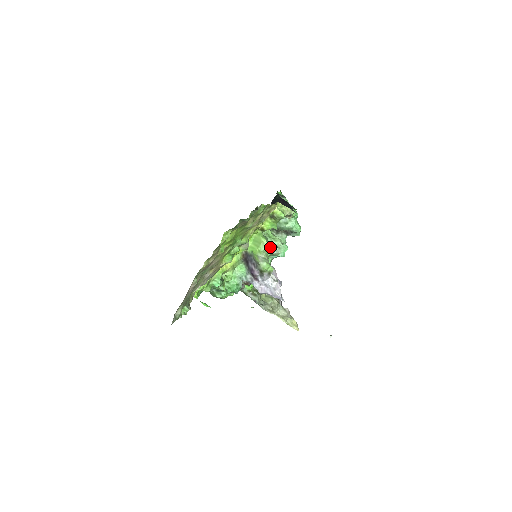
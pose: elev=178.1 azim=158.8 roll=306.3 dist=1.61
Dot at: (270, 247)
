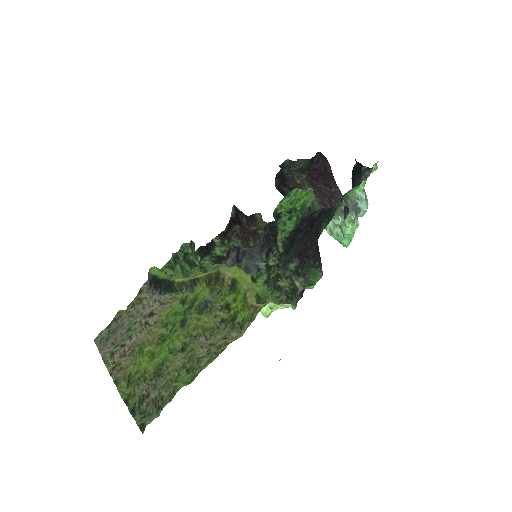
Dot at: occluded
